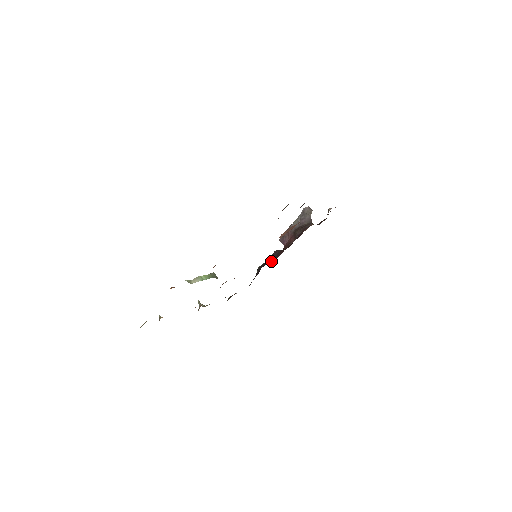
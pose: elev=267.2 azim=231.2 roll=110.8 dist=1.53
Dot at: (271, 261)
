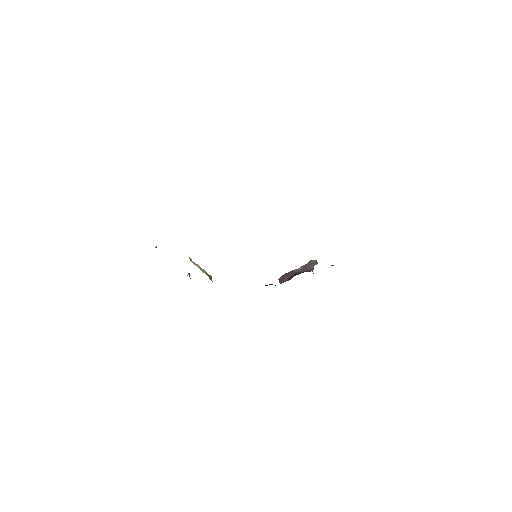
Dot at: occluded
